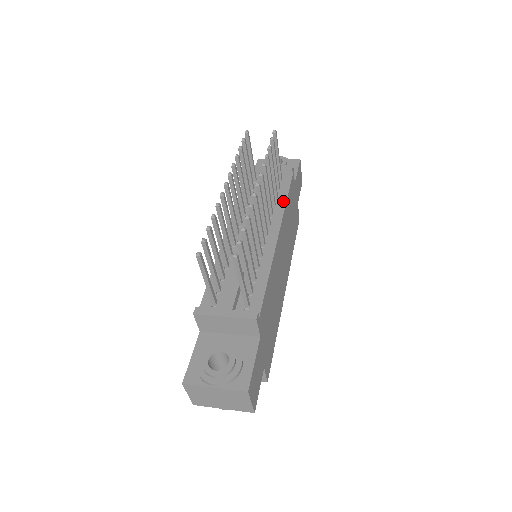
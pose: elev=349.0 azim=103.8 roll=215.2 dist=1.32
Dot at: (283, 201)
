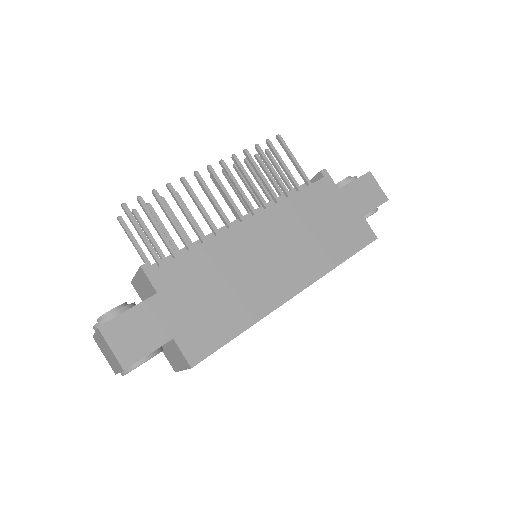
Dot at: (288, 197)
